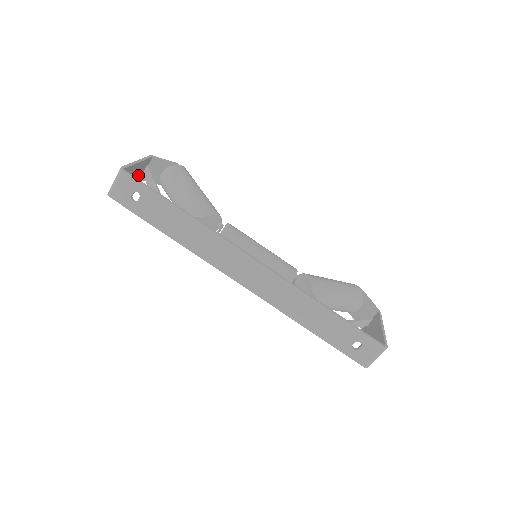
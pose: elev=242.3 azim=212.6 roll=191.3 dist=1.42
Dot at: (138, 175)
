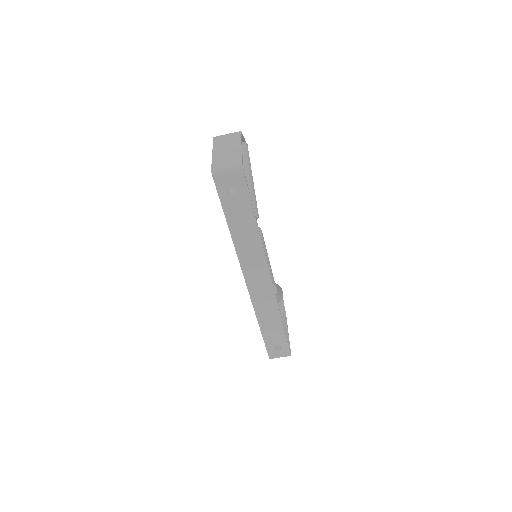
Dot at: (222, 143)
